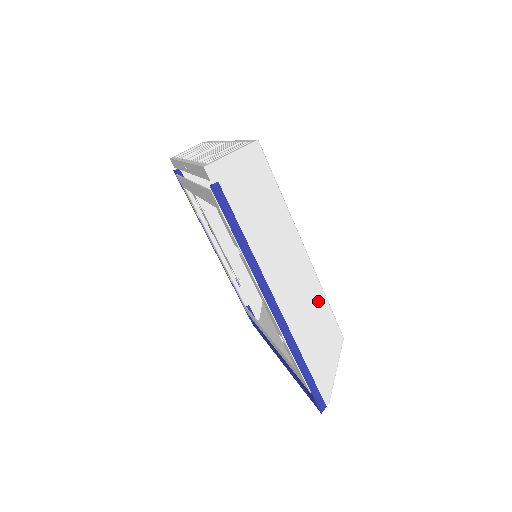
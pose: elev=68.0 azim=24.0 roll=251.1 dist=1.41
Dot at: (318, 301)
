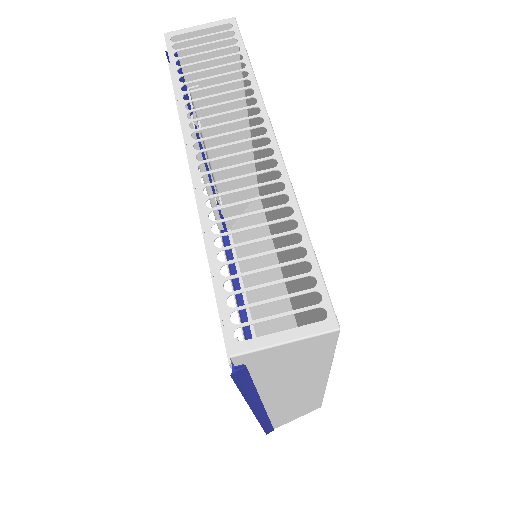
Dot at: (313, 399)
